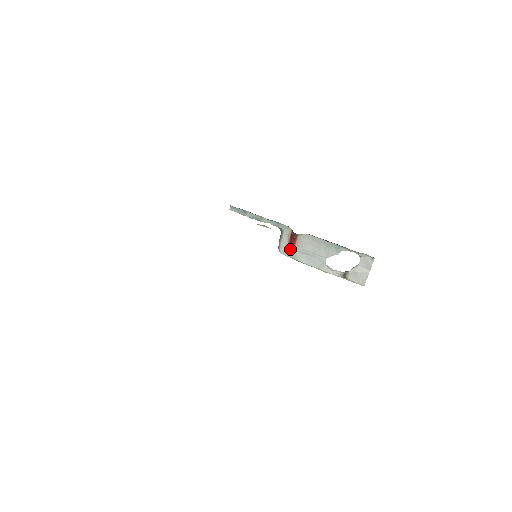
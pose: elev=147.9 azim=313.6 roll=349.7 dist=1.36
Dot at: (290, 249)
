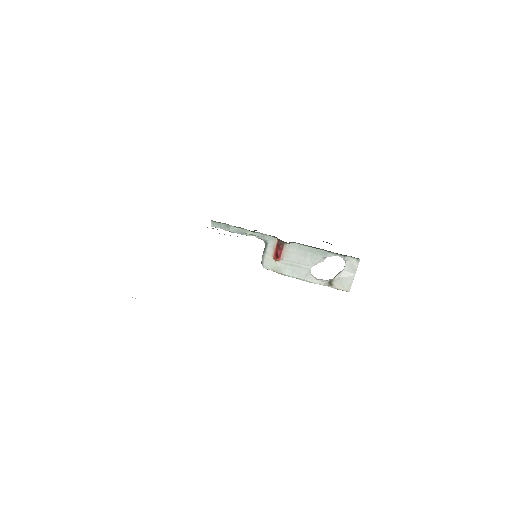
Dot at: (274, 262)
